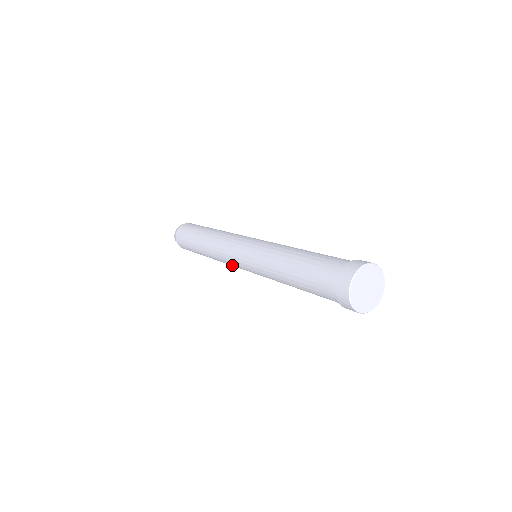
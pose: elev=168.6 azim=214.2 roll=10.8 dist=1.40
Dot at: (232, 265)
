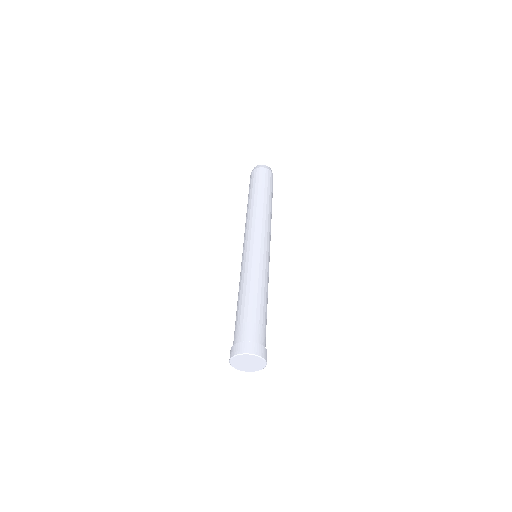
Dot at: occluded
